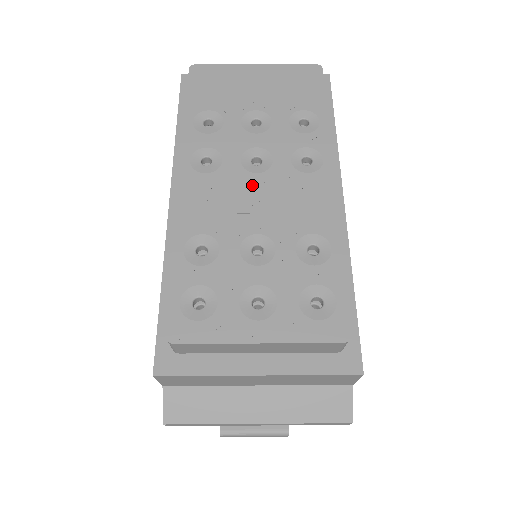
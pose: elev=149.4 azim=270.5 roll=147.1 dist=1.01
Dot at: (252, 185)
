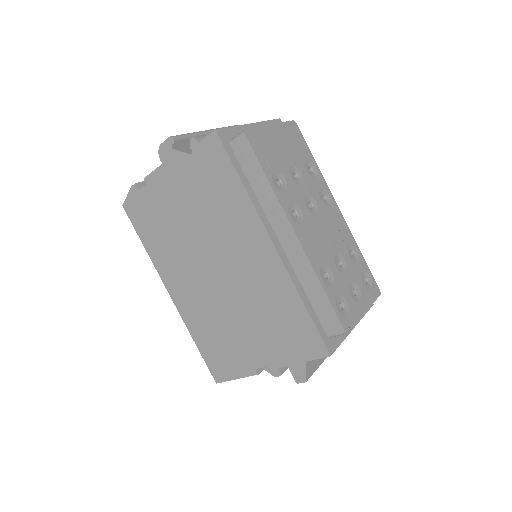
Dot at: (319, 224)
